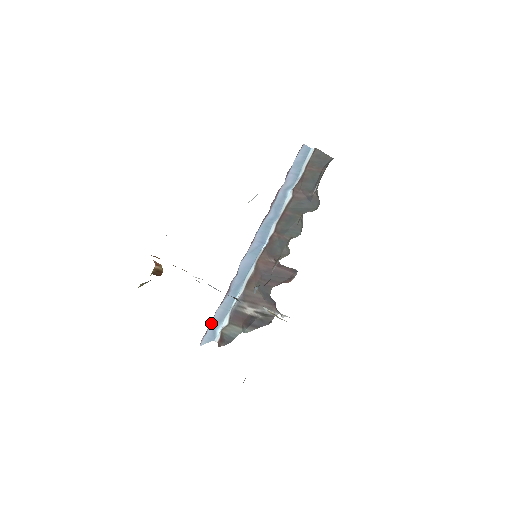
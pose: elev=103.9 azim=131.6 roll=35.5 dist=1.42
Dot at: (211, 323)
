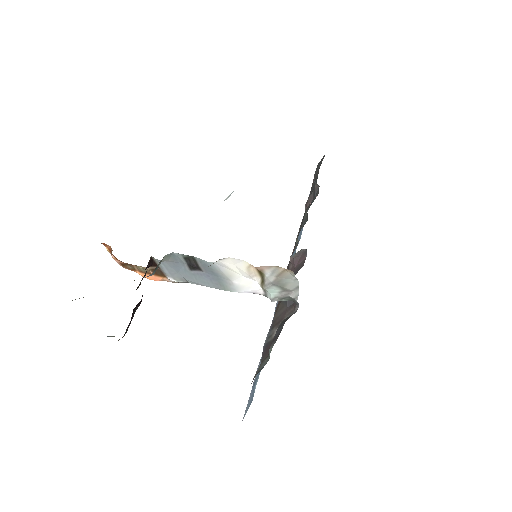
Dot at: occluded
